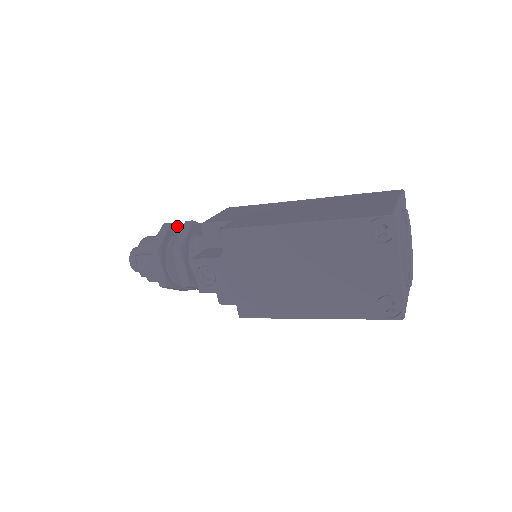
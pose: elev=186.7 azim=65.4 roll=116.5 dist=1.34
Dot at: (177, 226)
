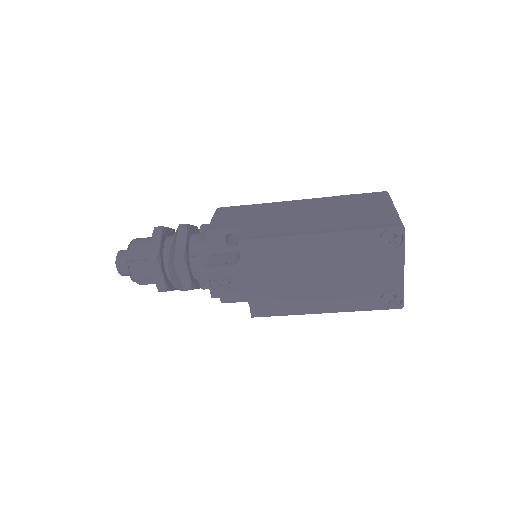
Dot at: (167, 228)
